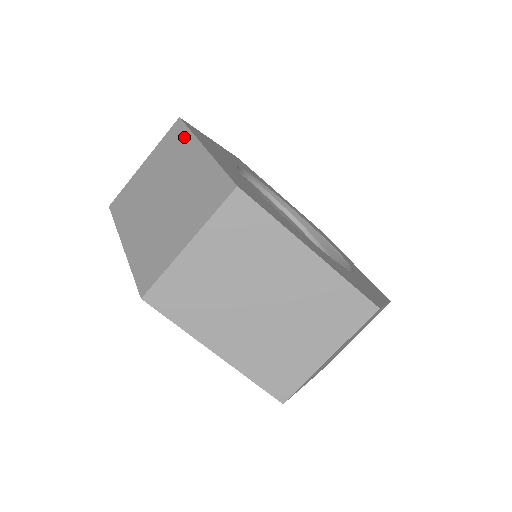
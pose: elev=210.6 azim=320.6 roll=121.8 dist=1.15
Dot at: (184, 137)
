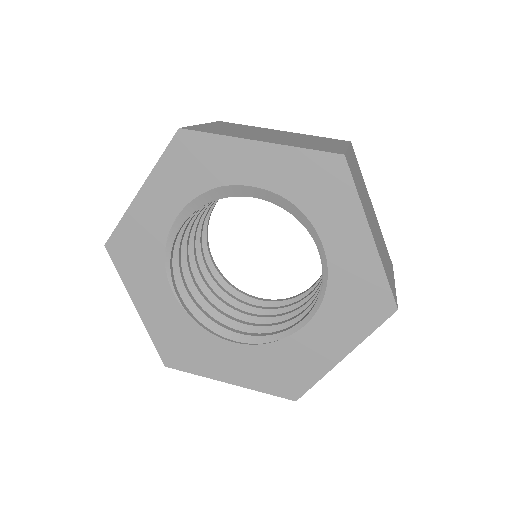
Dot at: occluded
